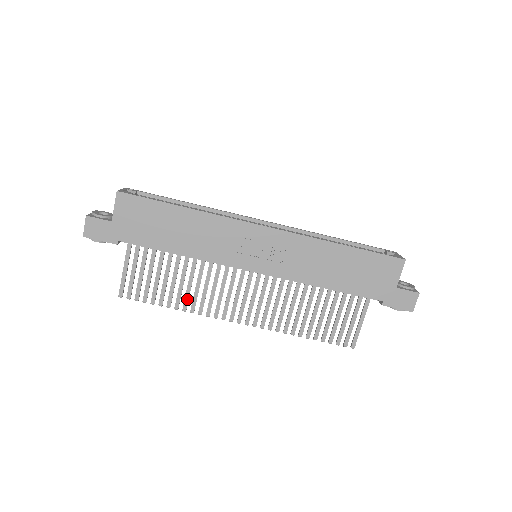
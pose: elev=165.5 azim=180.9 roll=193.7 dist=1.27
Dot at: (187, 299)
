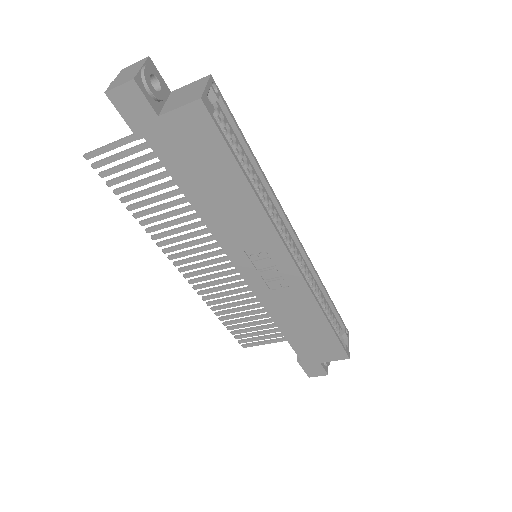
Dot at: (154, 220)
